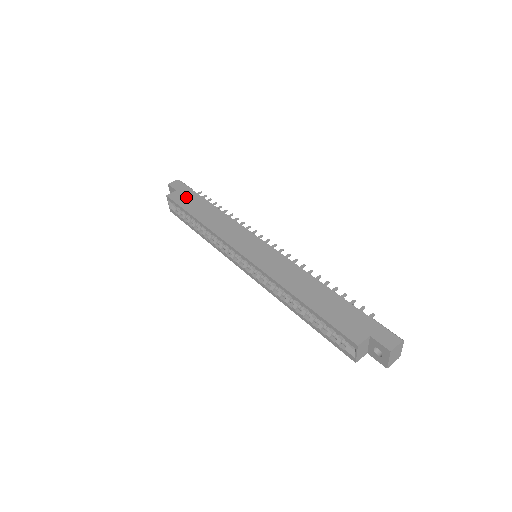
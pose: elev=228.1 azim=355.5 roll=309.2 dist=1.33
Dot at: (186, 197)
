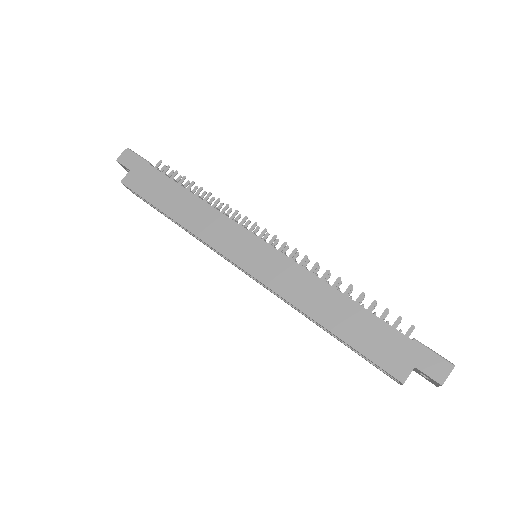
Dot at: (145, 180)
